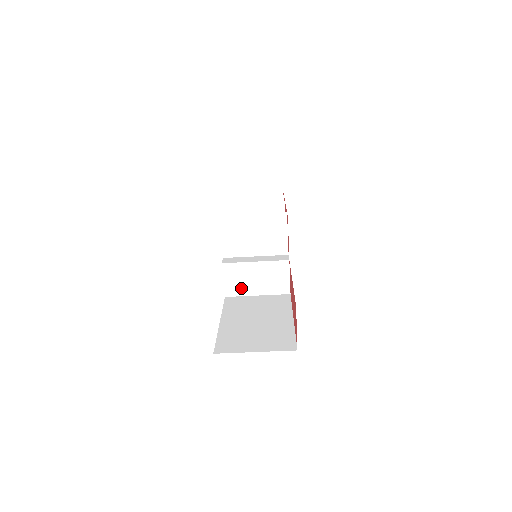
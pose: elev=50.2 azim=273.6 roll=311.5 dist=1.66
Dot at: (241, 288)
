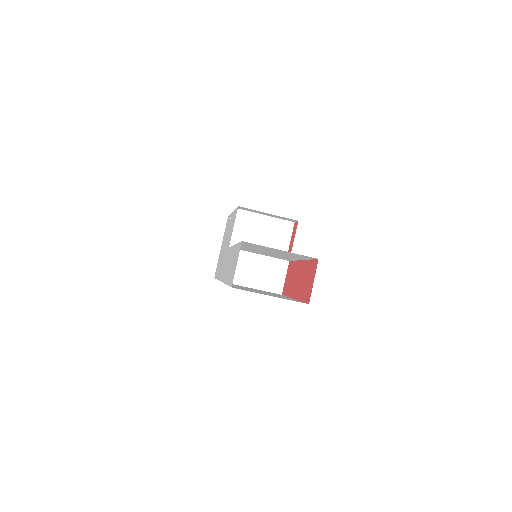
Dot at: (239, 277)
